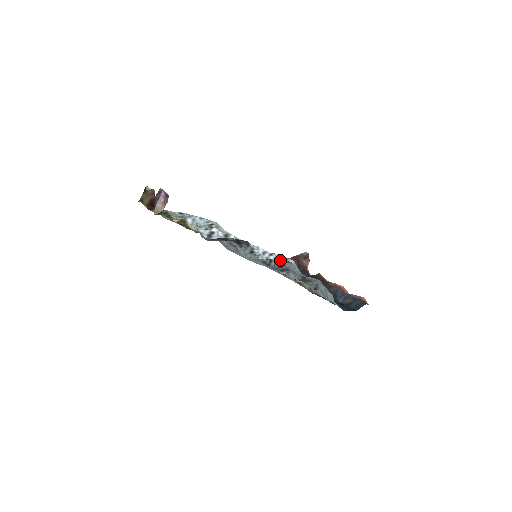
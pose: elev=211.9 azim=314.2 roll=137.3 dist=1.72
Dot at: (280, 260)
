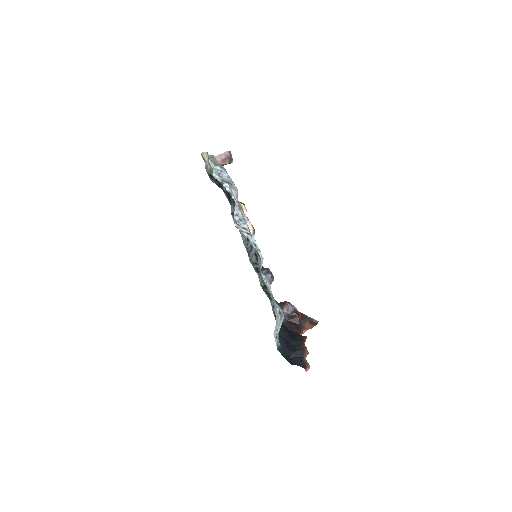
Dot at: (256, 251)
